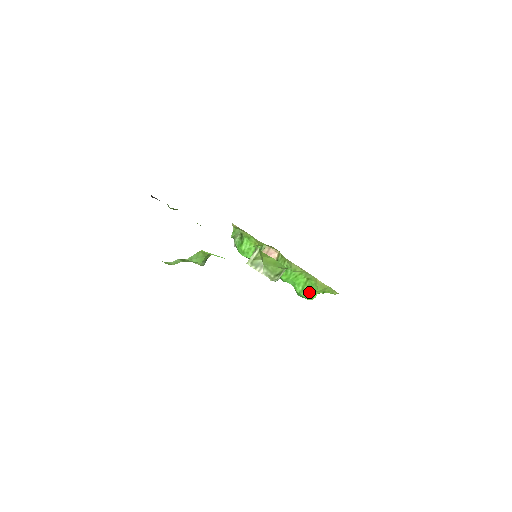
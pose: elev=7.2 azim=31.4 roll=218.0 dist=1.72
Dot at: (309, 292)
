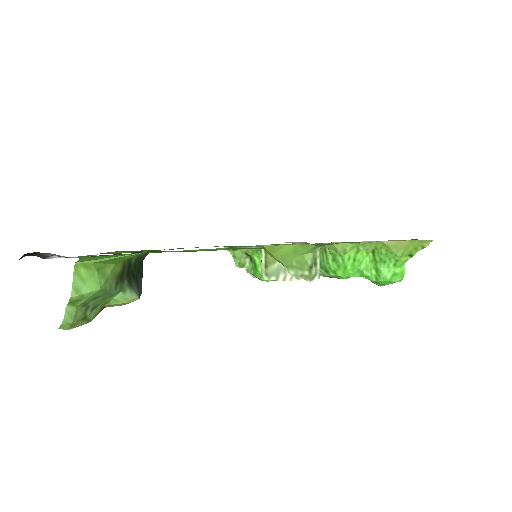
Dot at: (389, 269)
